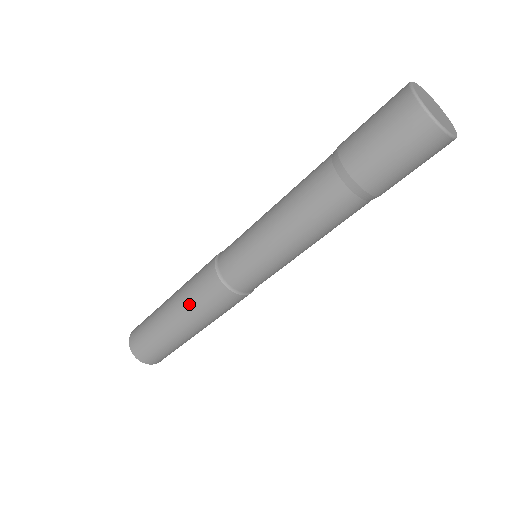
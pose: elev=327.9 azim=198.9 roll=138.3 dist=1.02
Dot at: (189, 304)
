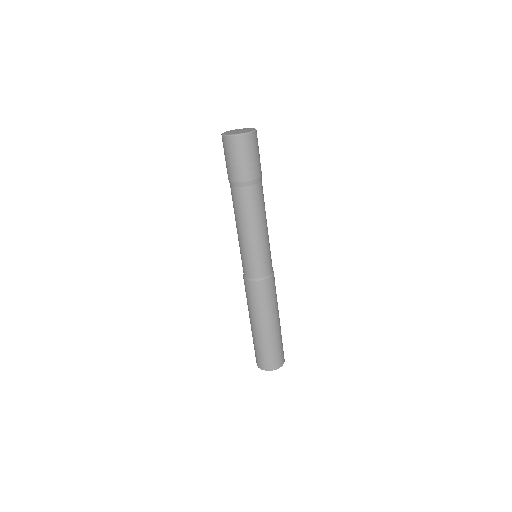
Dot at: (247, 304)
